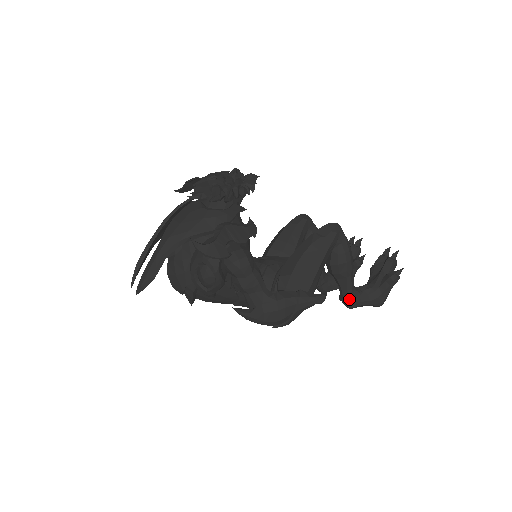
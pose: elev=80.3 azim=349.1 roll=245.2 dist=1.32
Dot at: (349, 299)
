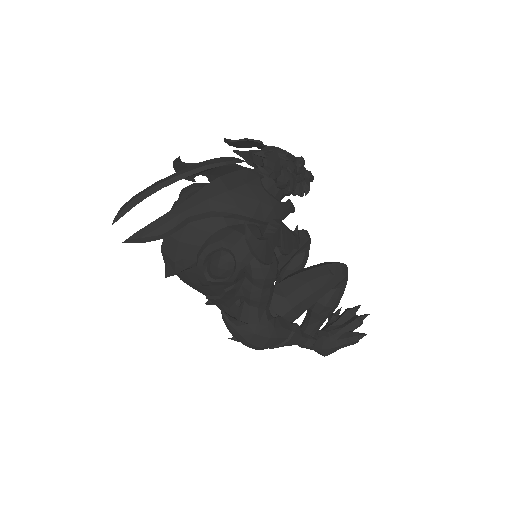
Dot at: occluded
